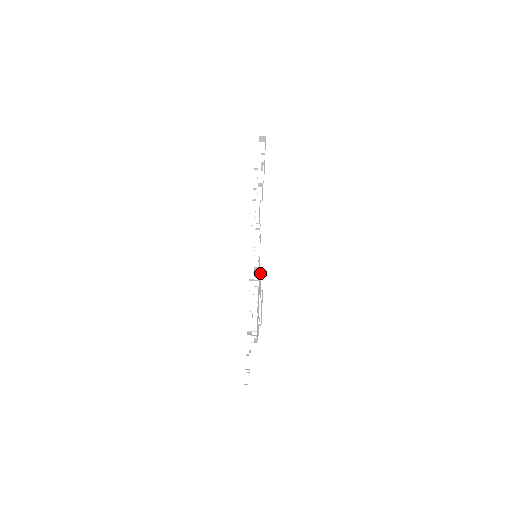
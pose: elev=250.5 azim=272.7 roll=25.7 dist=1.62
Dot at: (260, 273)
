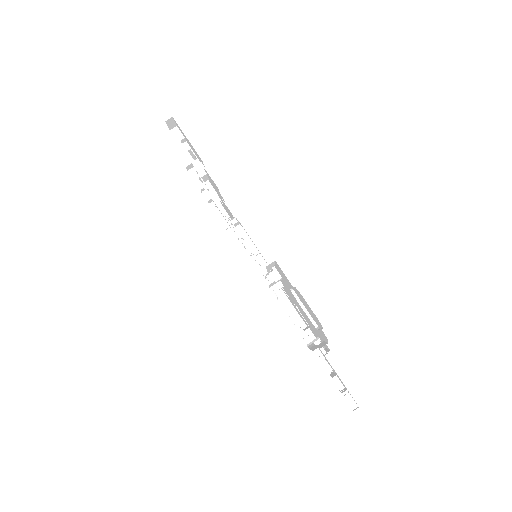
Dot at: (276, 270)
